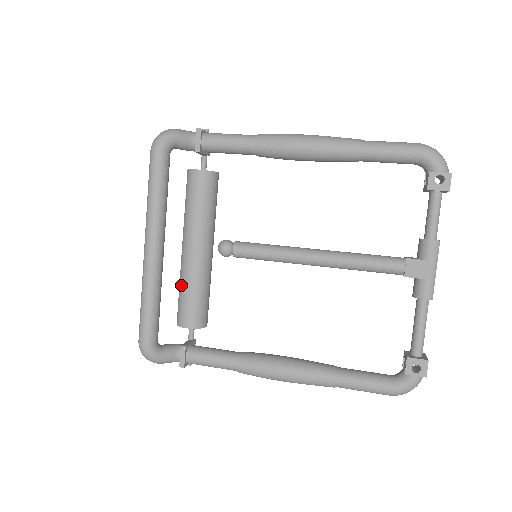
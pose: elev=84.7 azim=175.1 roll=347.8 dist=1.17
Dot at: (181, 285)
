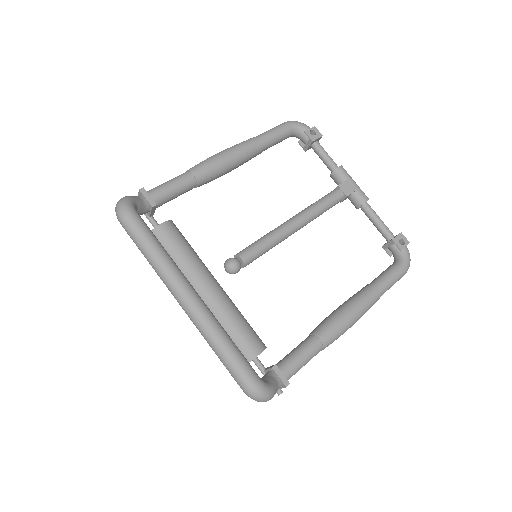
Dot at: (223, 326)
